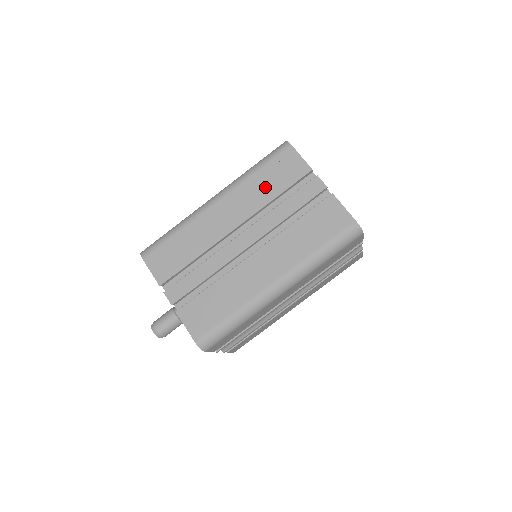
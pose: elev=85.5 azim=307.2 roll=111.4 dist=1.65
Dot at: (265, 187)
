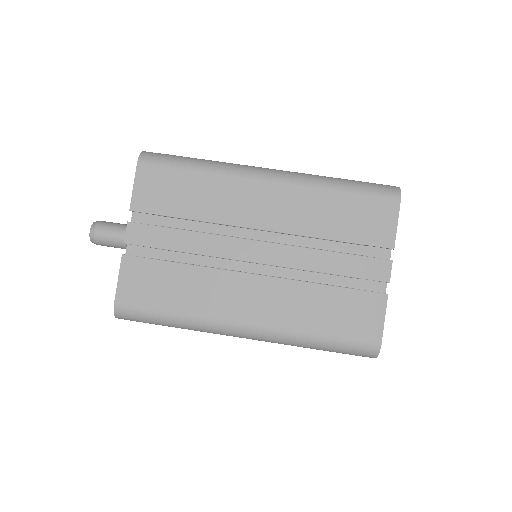
Dot at: (331, 217)
